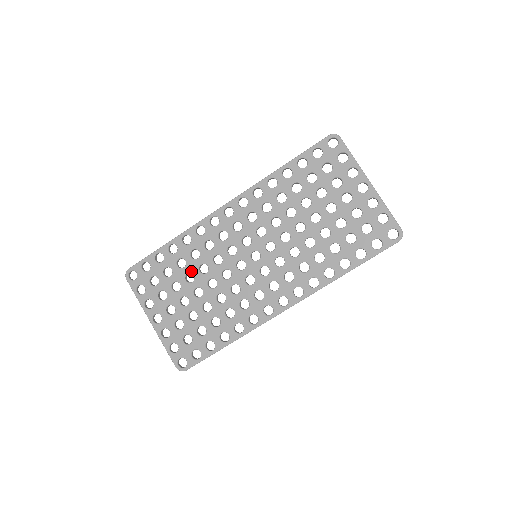
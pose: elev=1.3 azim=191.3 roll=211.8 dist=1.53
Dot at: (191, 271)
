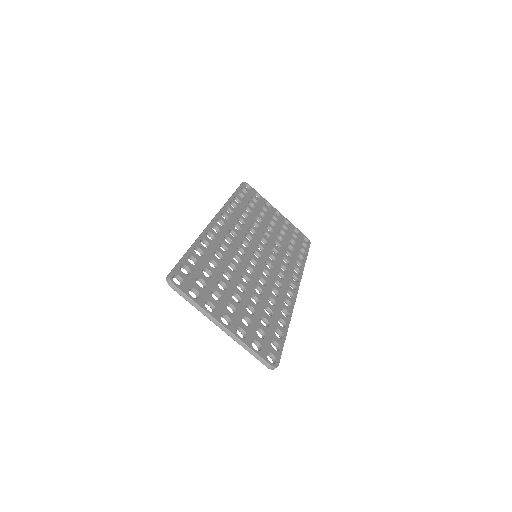
Dot at: (225, 270)
